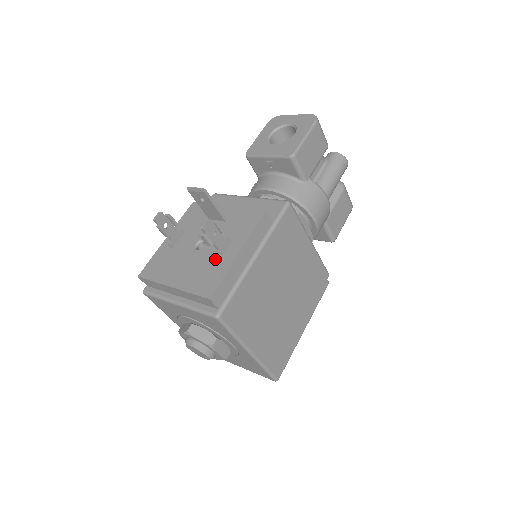
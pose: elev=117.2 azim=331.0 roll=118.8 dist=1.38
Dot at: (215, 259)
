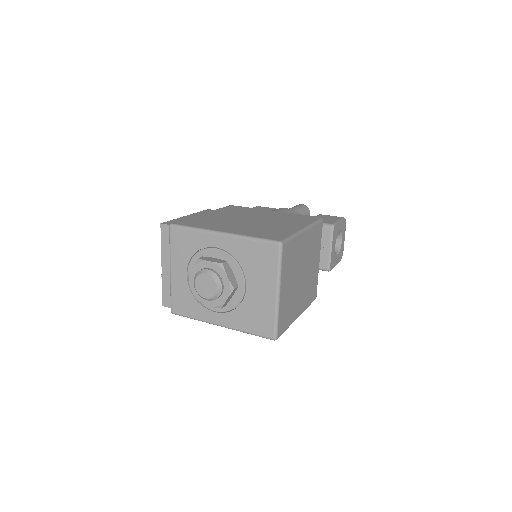
Dot at: occluded
